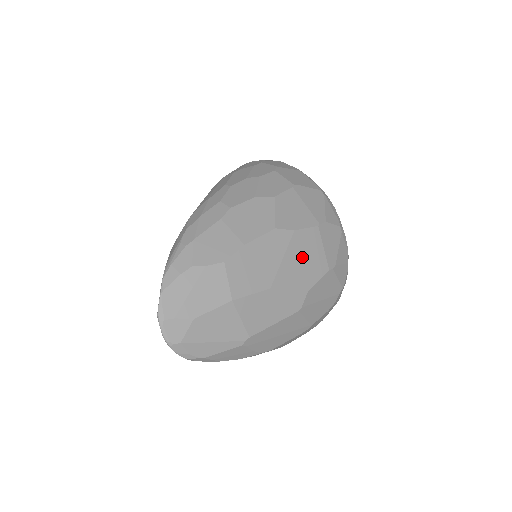
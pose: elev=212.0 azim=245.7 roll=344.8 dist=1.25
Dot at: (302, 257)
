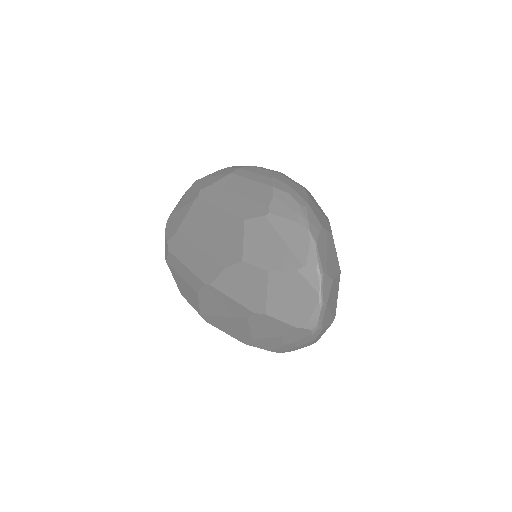
Dot at: occluded
